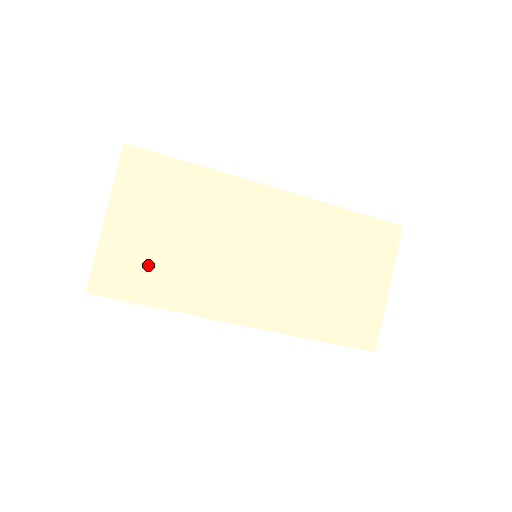
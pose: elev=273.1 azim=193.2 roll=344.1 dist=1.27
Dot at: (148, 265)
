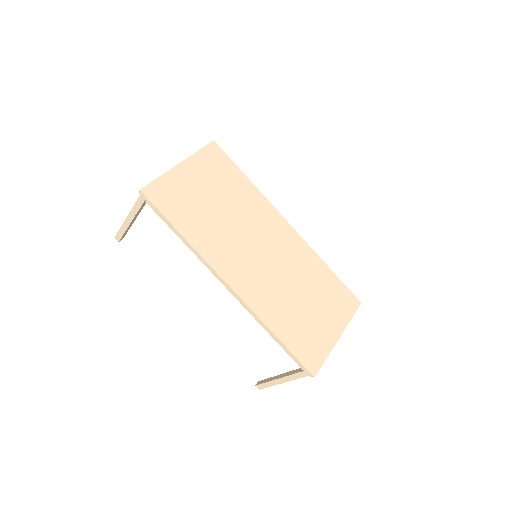
Dot at: (189, 205)
